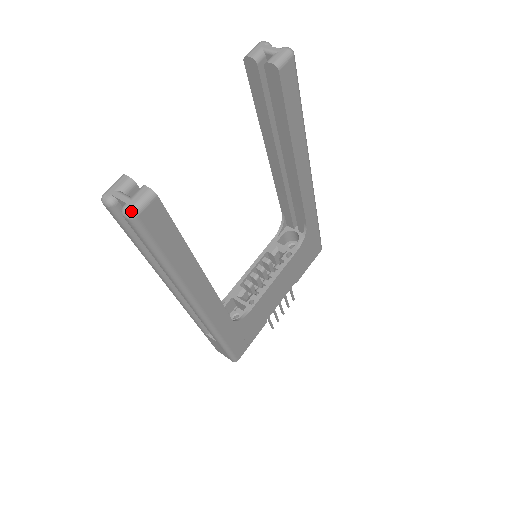
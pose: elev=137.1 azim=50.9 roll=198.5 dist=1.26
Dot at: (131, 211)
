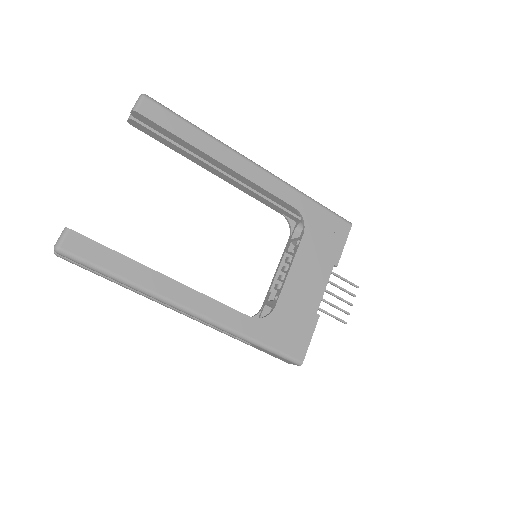
Dot at: (55, 246)
